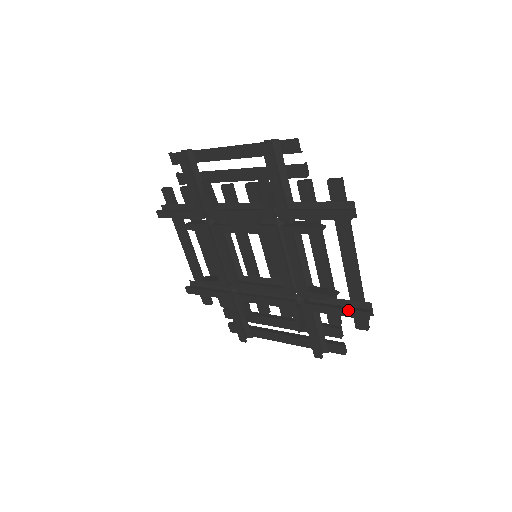
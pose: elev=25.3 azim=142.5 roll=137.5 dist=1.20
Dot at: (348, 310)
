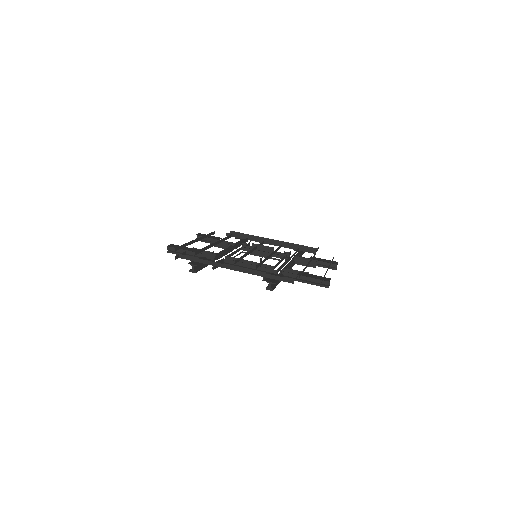
Dot at: occluded
